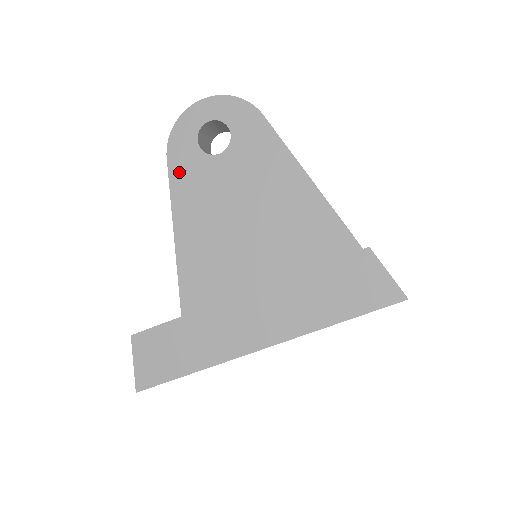
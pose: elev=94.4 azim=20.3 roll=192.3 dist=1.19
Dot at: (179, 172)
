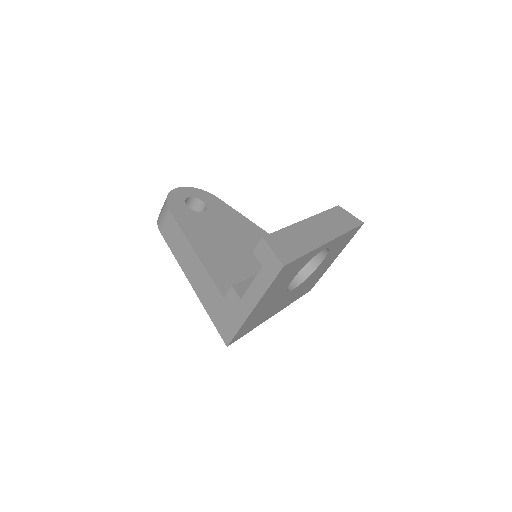
Dot at: (182, 218)
